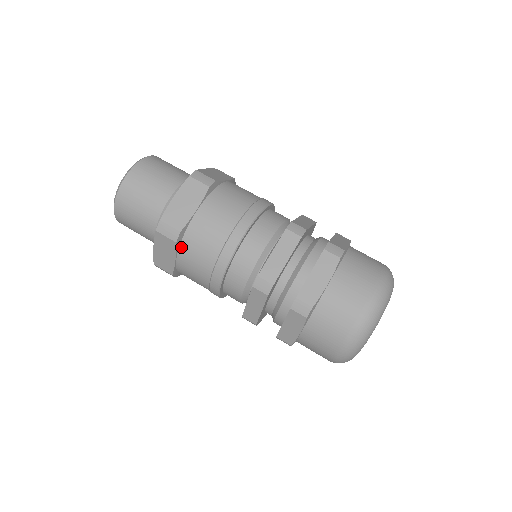
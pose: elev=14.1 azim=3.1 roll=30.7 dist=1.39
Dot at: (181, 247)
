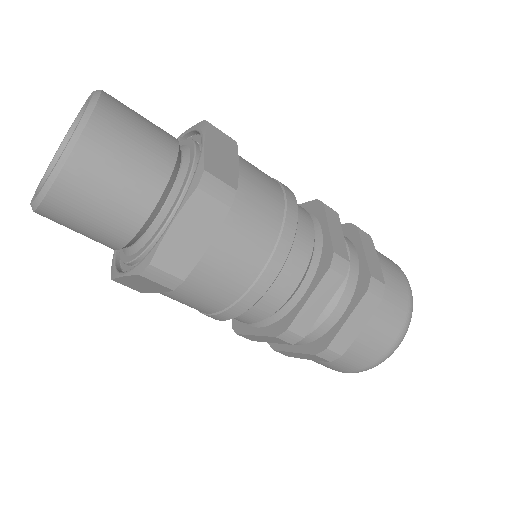
Dot at: (227, 220)
